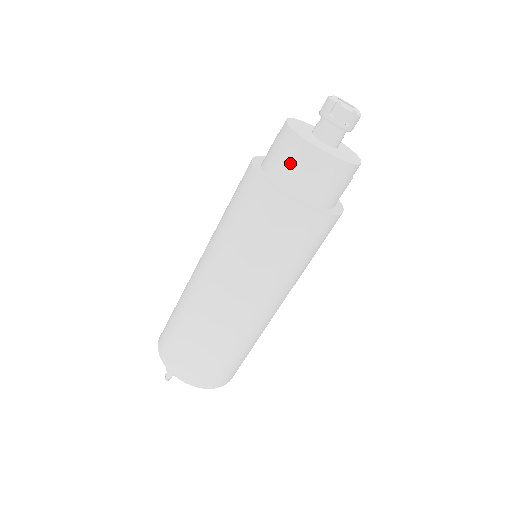
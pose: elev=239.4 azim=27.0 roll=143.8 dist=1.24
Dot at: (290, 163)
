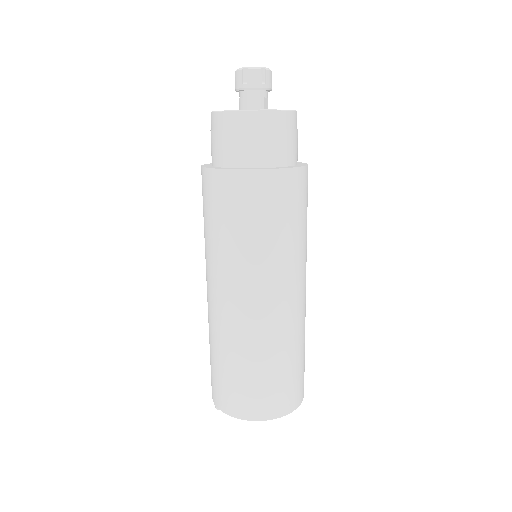
Dot at: occluded
